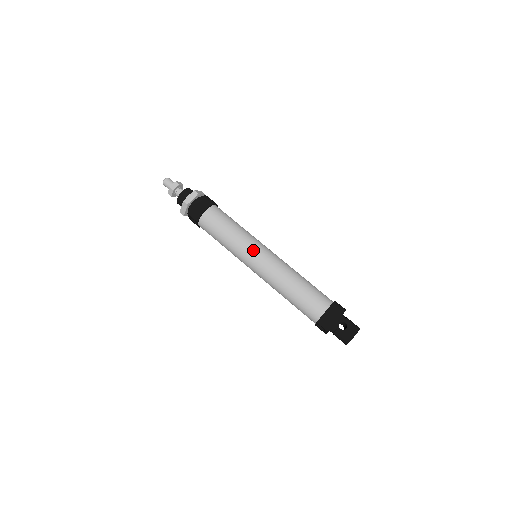
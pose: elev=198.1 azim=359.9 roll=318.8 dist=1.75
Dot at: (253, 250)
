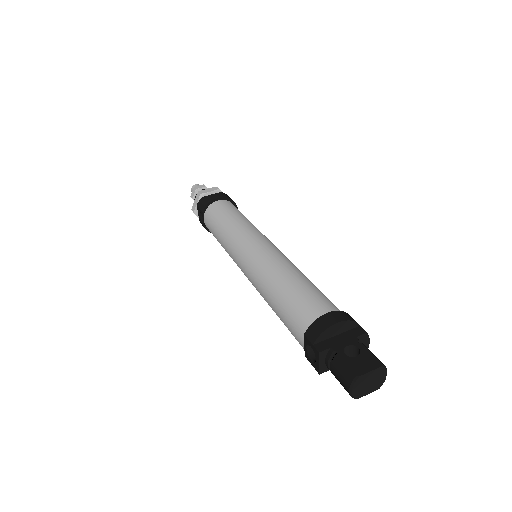
Dot at: (251, 236)
